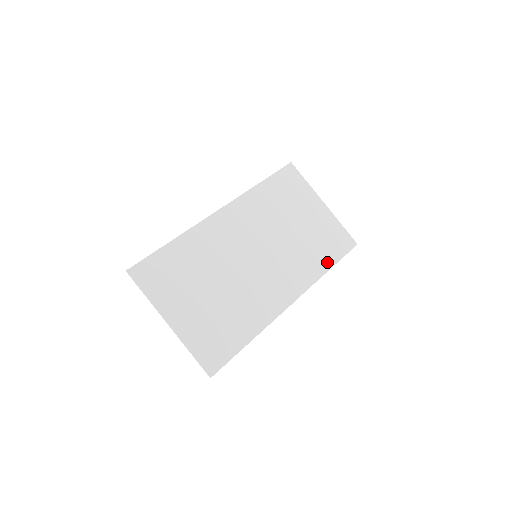
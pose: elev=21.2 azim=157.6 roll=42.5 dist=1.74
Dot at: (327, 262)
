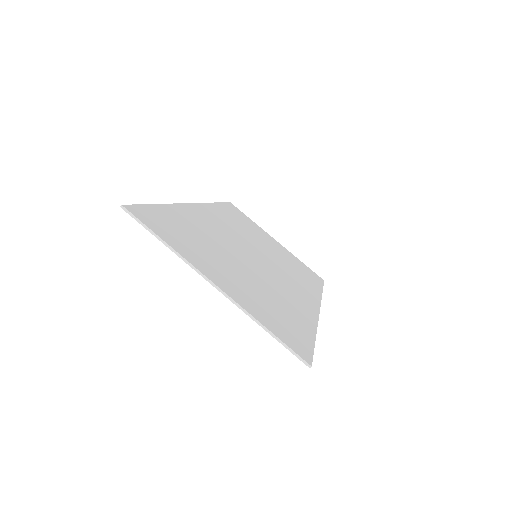
Dot at: (316, 285)
